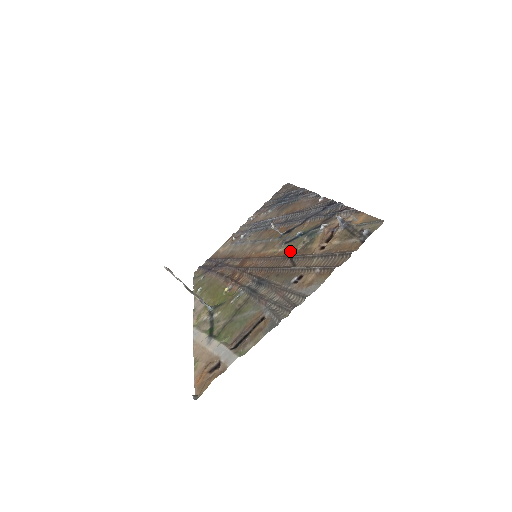
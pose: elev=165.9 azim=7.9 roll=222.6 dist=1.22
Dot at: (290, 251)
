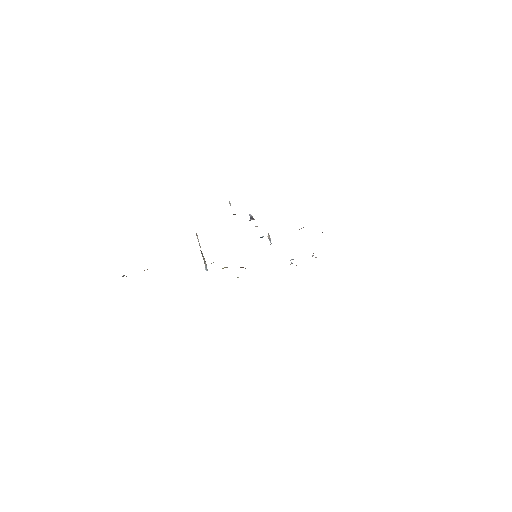
Dot at: occluded
